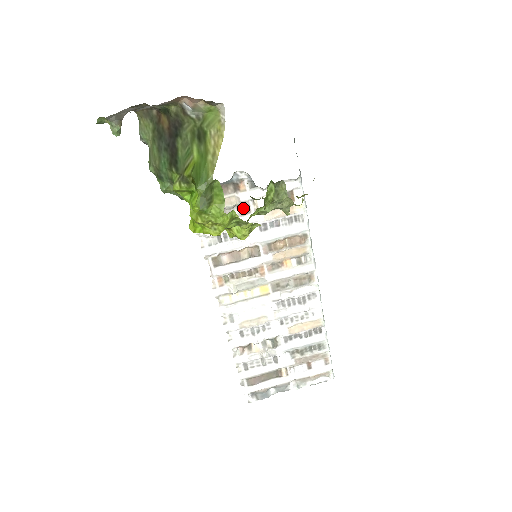
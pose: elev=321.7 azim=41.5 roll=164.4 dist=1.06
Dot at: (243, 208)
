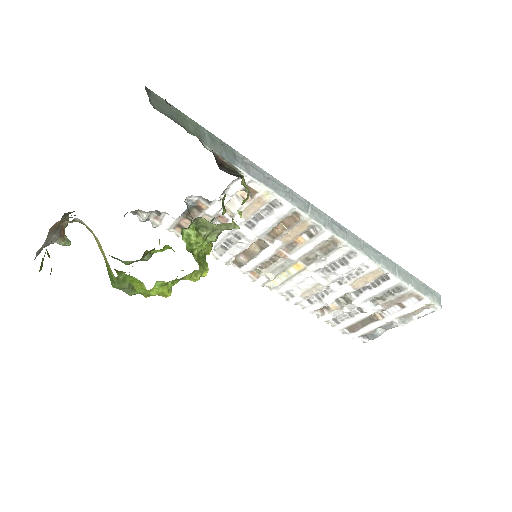
Dot at: (220, 219)
